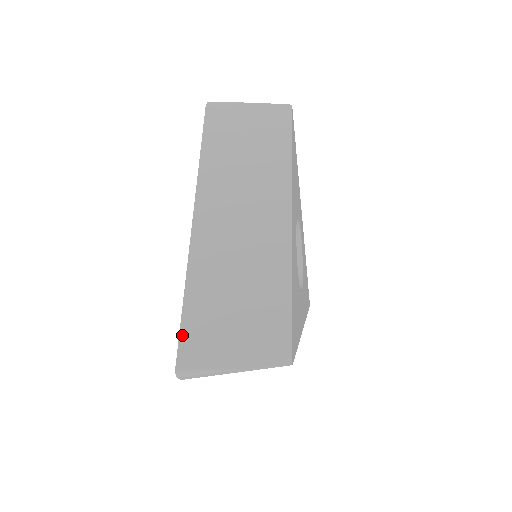
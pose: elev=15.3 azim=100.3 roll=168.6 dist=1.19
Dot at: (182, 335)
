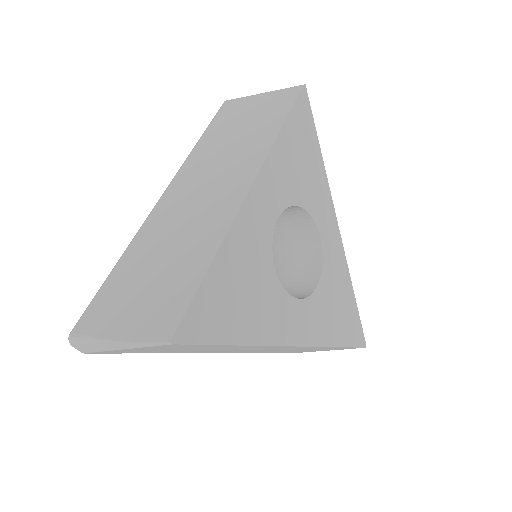
Dot at: (93, 302)
